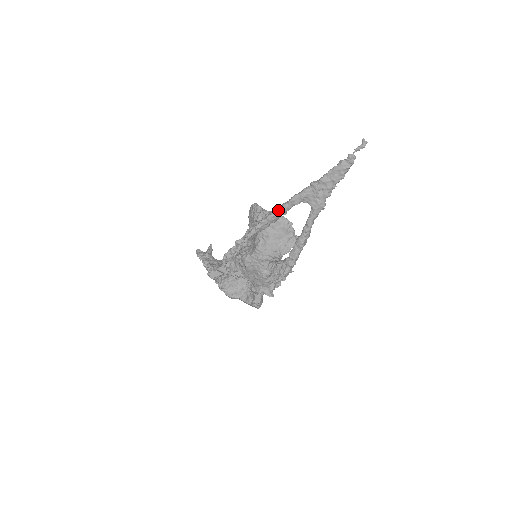
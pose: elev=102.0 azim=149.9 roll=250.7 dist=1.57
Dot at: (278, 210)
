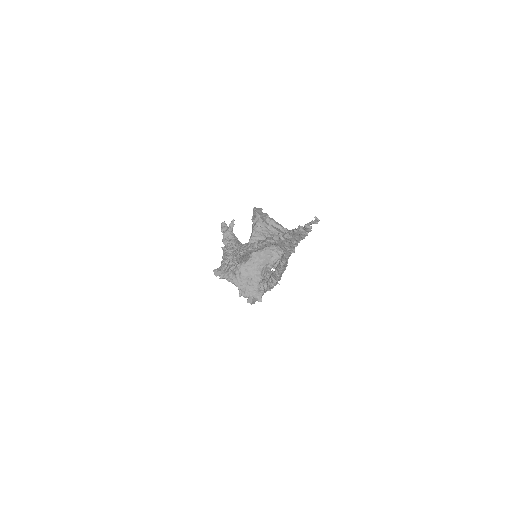
Dot at: (254, 247)
